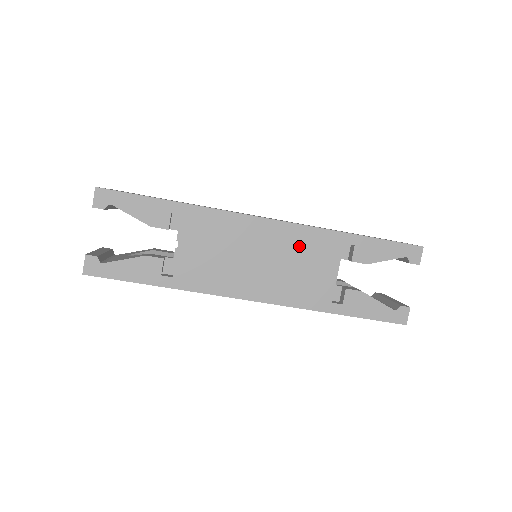
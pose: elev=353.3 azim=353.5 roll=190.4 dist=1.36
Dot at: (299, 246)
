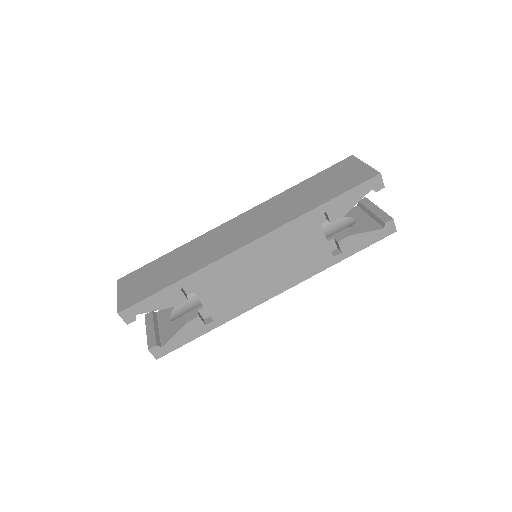
Dot at: (285, 242)
